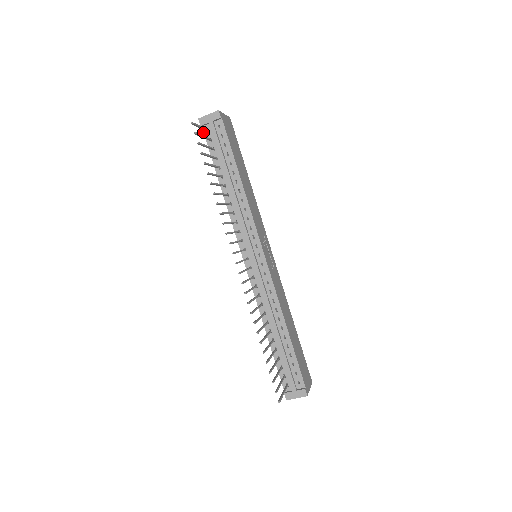
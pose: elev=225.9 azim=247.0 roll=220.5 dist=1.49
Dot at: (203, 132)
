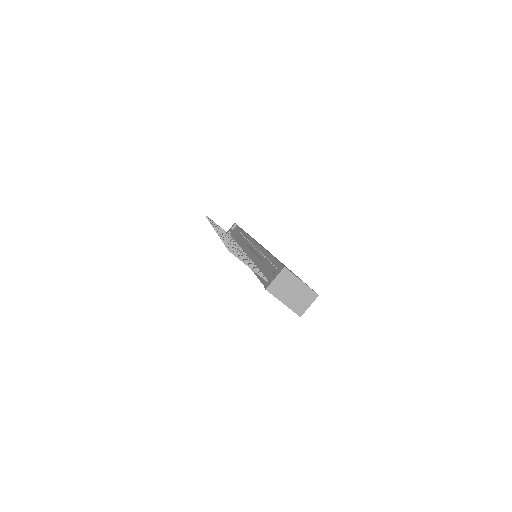
Dot at: occluded
